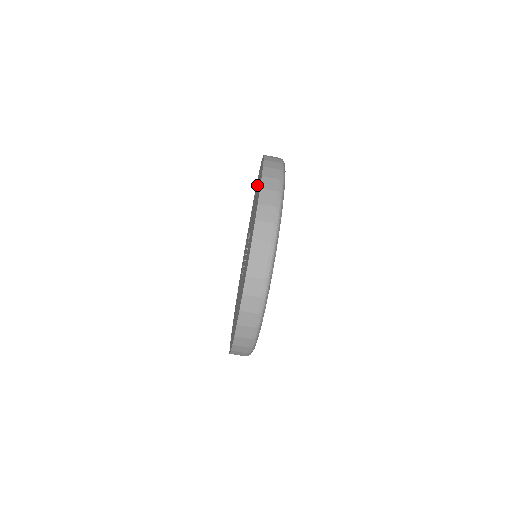
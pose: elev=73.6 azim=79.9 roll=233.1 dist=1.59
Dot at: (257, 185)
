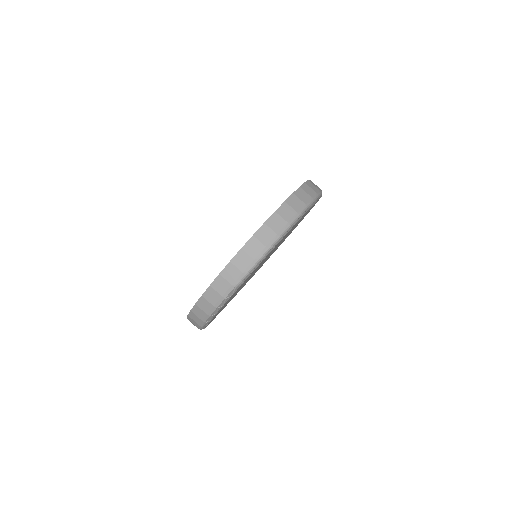
Dot at: occluded
